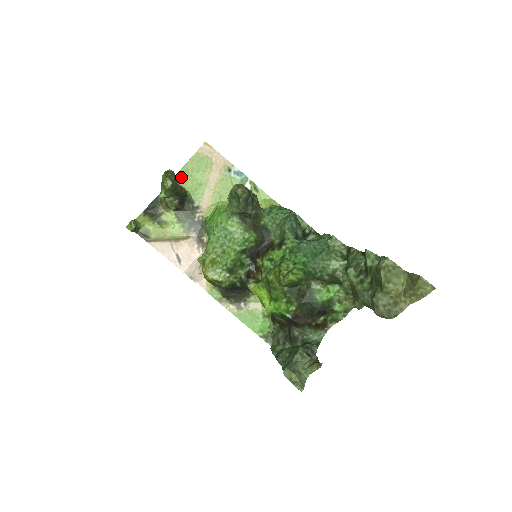
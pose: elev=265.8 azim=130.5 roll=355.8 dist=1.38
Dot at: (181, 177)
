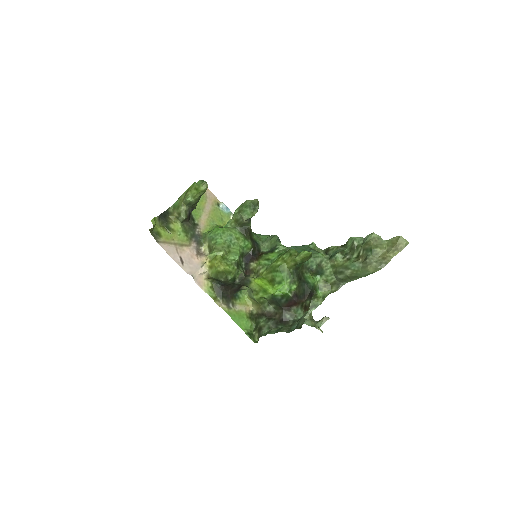
Dot at: occluded
